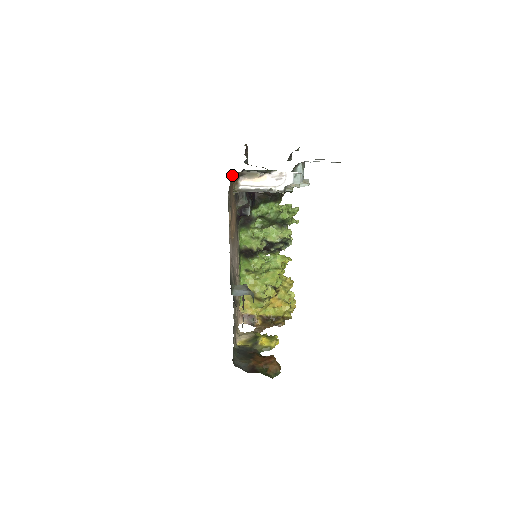
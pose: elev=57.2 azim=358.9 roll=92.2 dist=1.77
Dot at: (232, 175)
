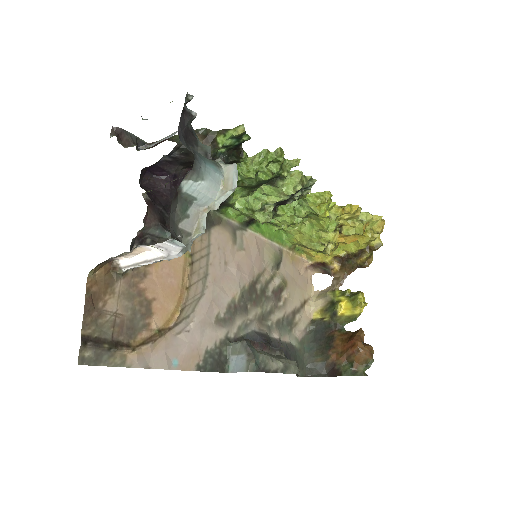
Dot at: (90, 277)
